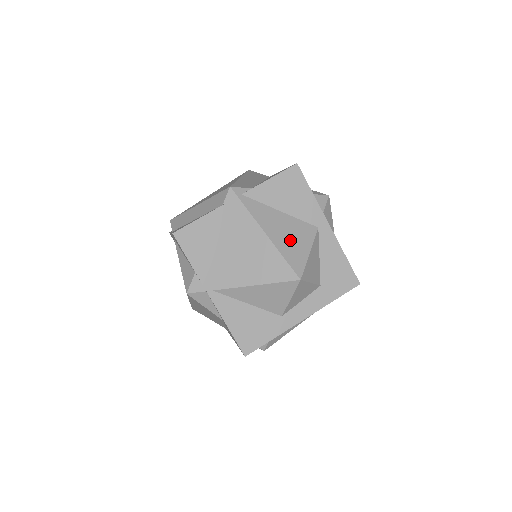
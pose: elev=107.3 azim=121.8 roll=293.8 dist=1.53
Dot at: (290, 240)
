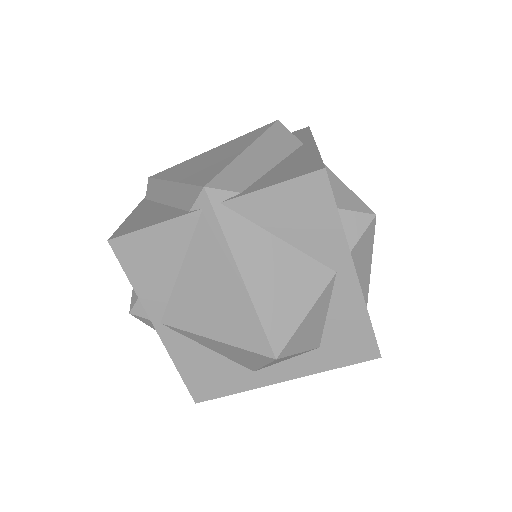
Dot at: (280, 291)
